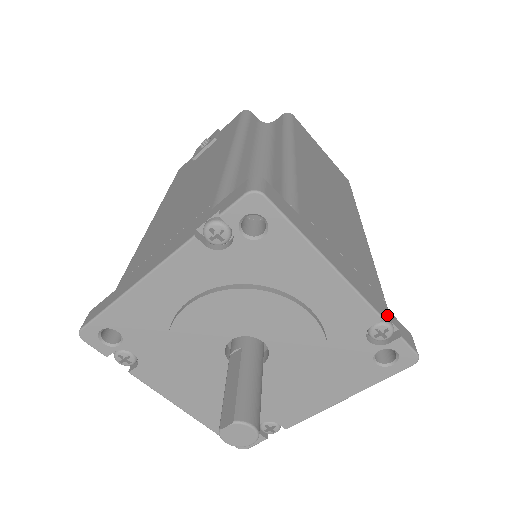
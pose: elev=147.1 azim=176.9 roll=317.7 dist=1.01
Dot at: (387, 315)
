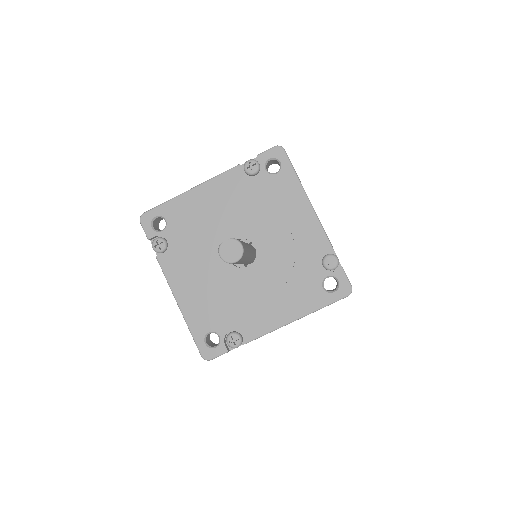
Dot at: (336, 256)
